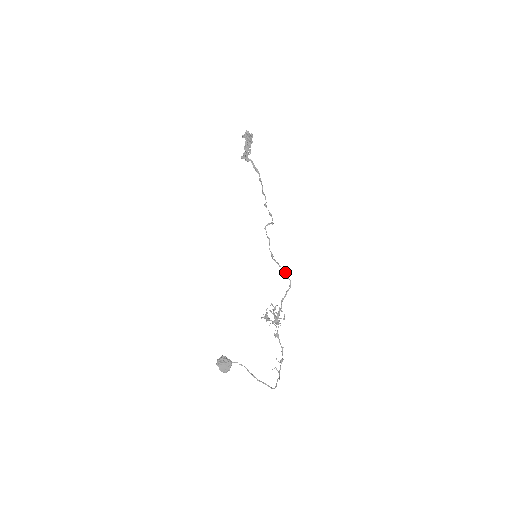
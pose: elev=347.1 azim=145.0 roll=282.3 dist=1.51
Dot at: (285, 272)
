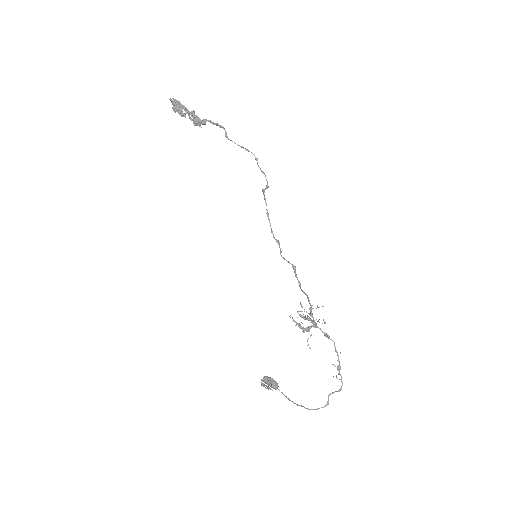
Dot at: (290, 263)
